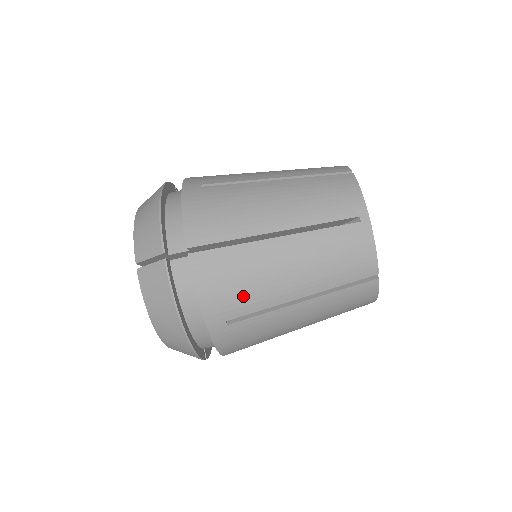
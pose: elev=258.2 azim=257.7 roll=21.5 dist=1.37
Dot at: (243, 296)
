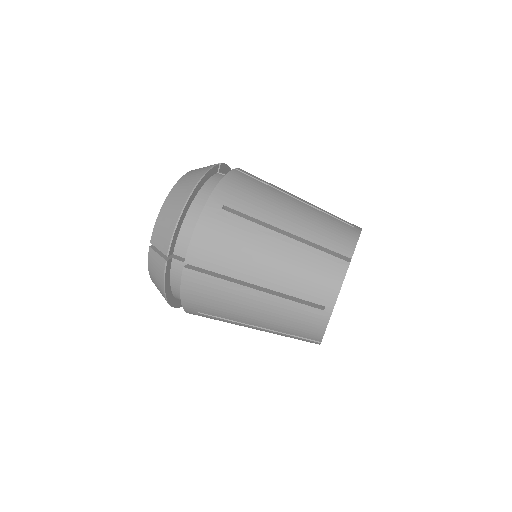
Dot at: (249, 200)
